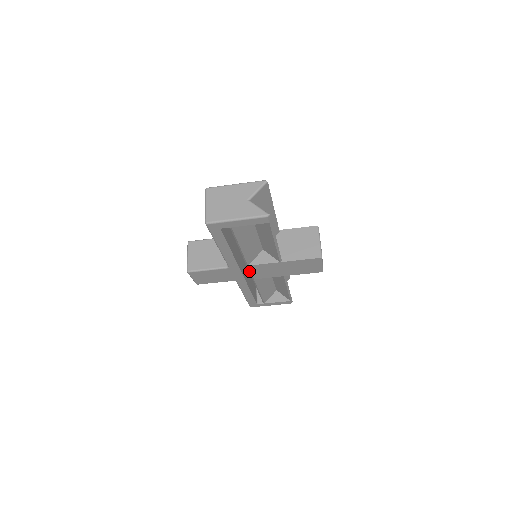
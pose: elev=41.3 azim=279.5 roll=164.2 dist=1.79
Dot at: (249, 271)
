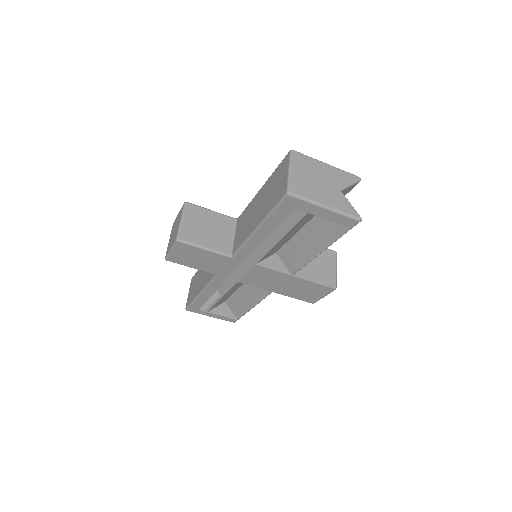
Dot at: (244, 271)
